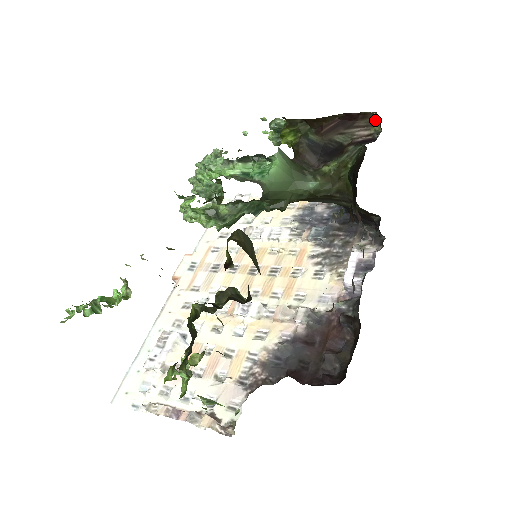
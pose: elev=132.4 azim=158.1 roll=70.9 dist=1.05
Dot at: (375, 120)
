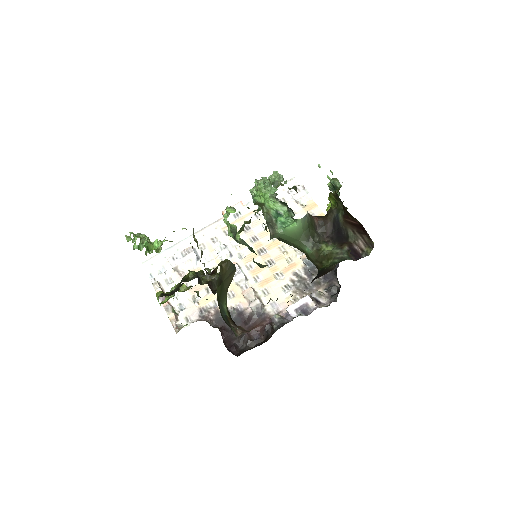
Dot at: (372, 245)
